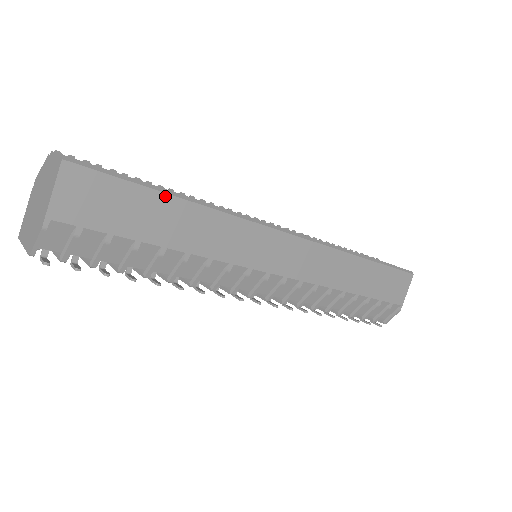
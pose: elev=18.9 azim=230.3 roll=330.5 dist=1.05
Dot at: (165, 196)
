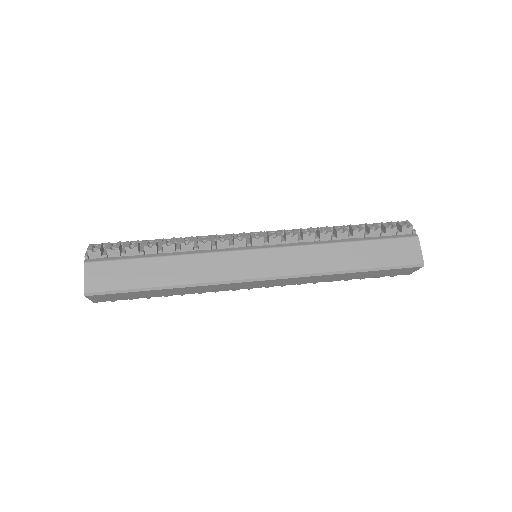
Dot at: (152, 291)
